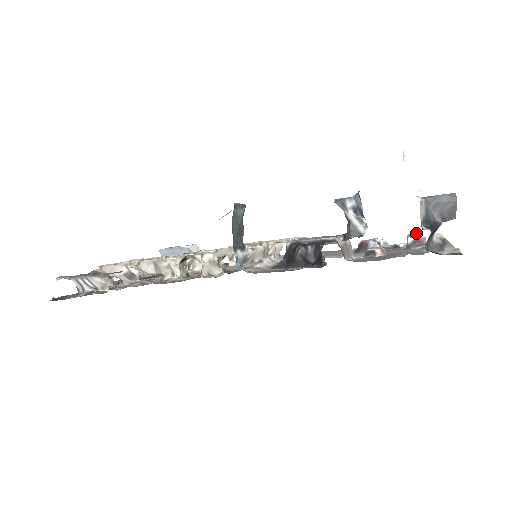
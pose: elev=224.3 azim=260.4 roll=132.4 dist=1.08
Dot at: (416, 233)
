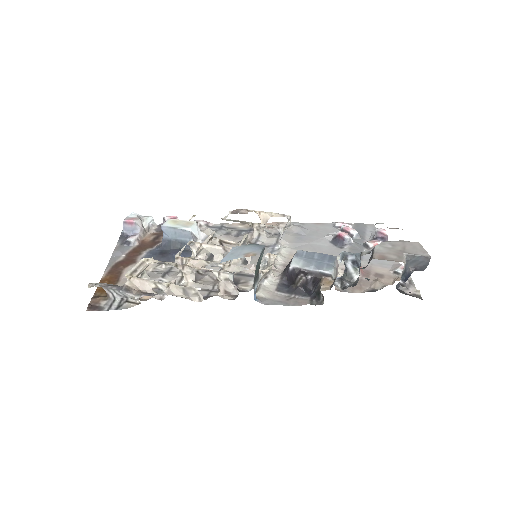
Dot at: (383, 231)
